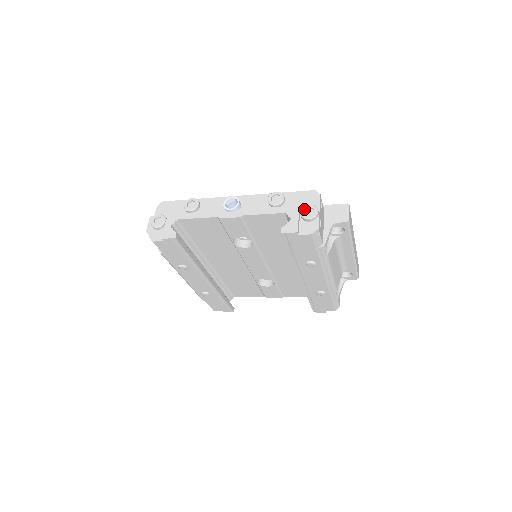
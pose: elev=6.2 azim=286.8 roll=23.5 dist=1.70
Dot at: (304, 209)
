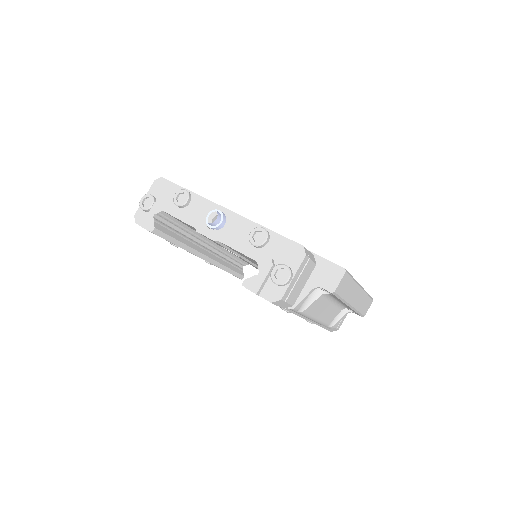
Dot at: (277, 268)
